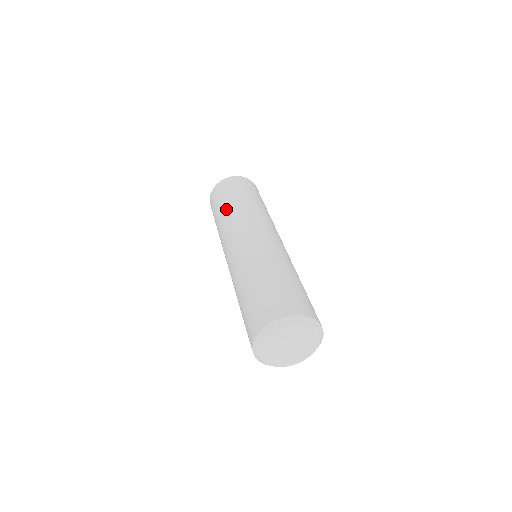
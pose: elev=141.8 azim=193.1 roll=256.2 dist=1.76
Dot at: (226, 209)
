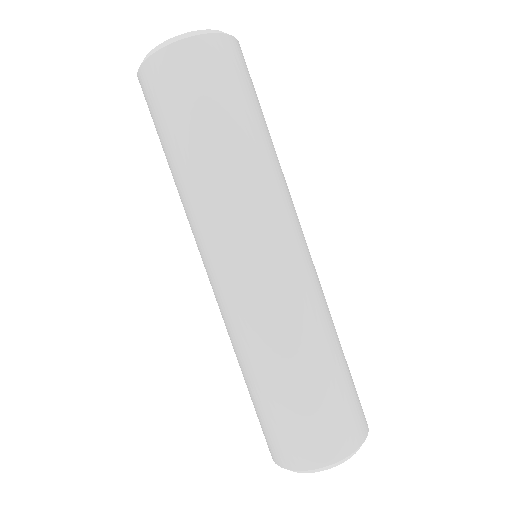
Dot at: occluded
